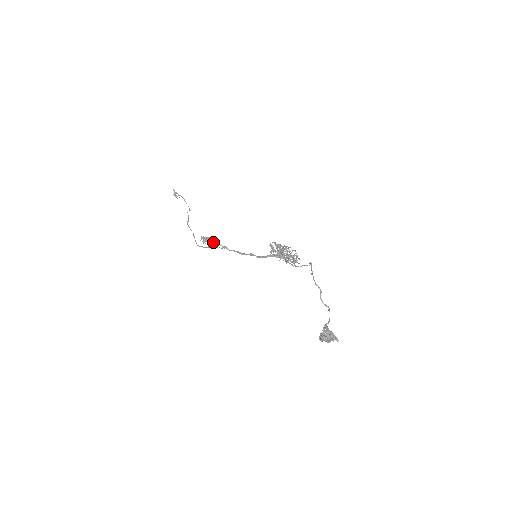
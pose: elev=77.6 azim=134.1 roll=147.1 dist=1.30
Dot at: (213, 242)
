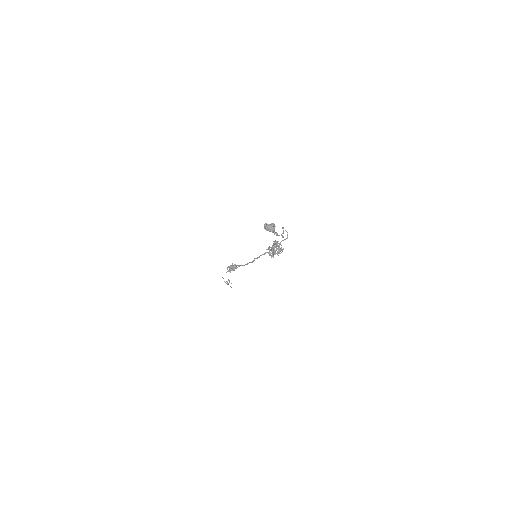
Dot at: (233, 265)
